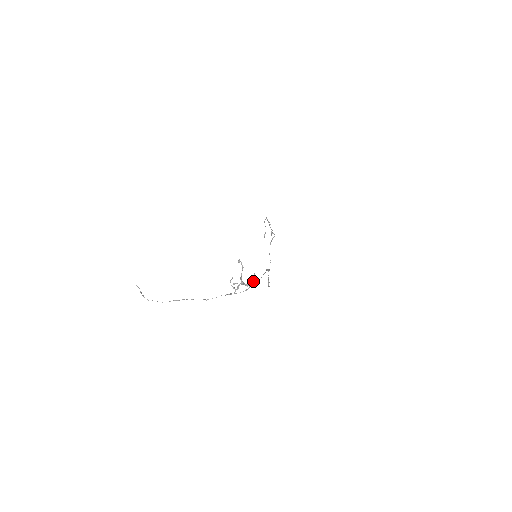
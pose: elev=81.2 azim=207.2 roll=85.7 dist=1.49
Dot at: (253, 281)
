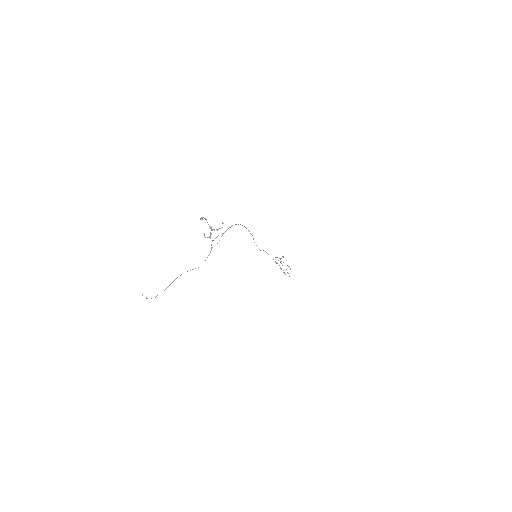
Dot at: occluded
